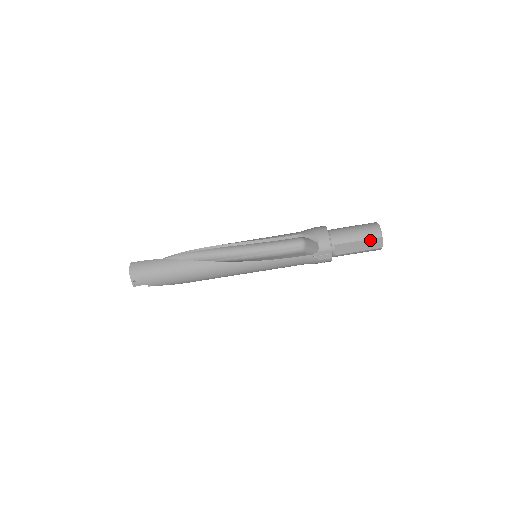
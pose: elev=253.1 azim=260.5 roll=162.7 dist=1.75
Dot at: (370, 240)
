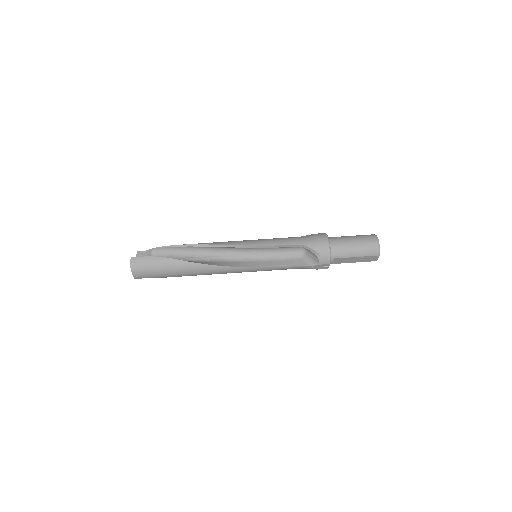
Dot at: (367, 257)
